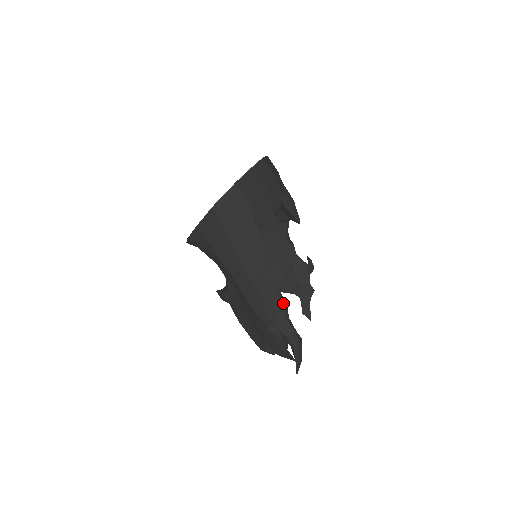
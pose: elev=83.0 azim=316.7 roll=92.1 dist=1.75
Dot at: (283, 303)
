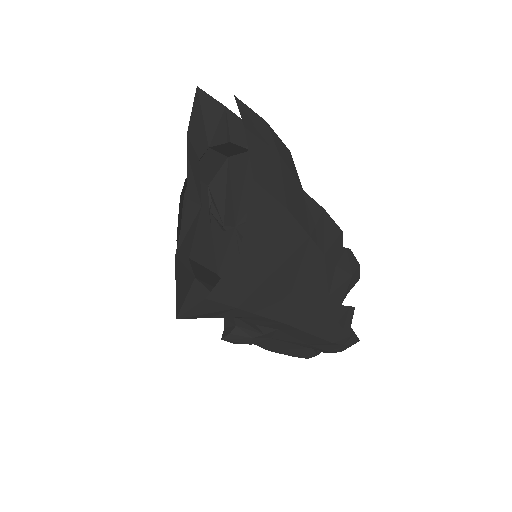
Dot at: occluded
